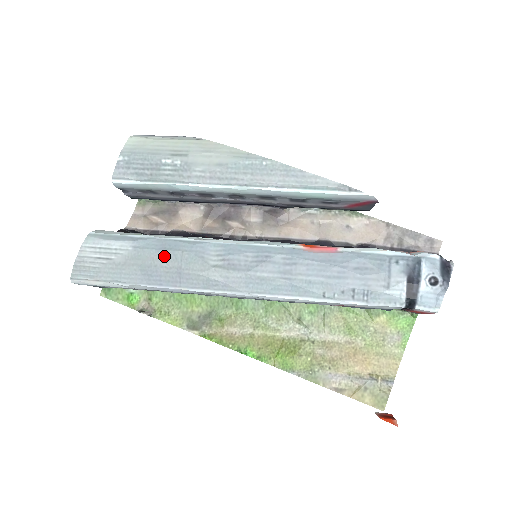
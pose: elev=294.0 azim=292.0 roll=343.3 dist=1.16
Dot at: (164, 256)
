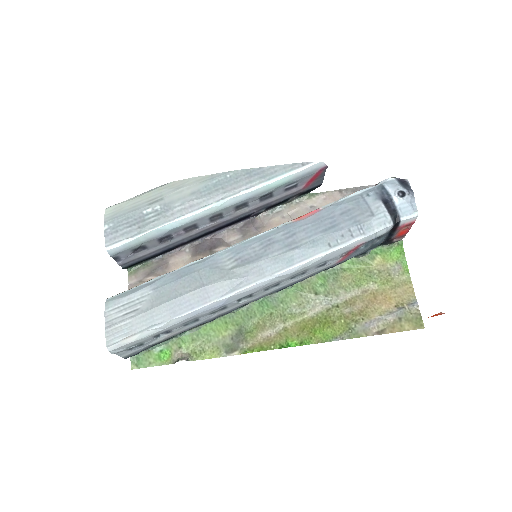
Dot at: (184, 283)
